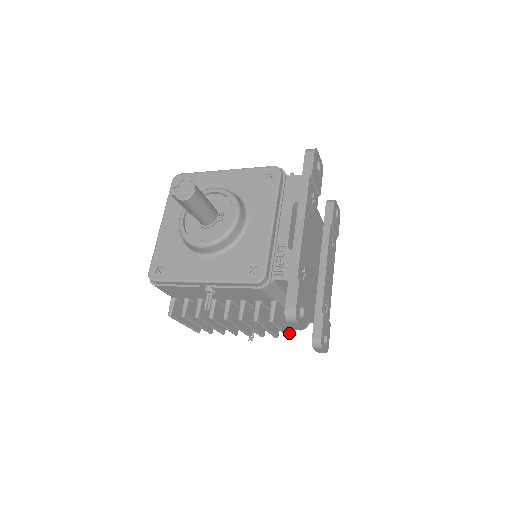
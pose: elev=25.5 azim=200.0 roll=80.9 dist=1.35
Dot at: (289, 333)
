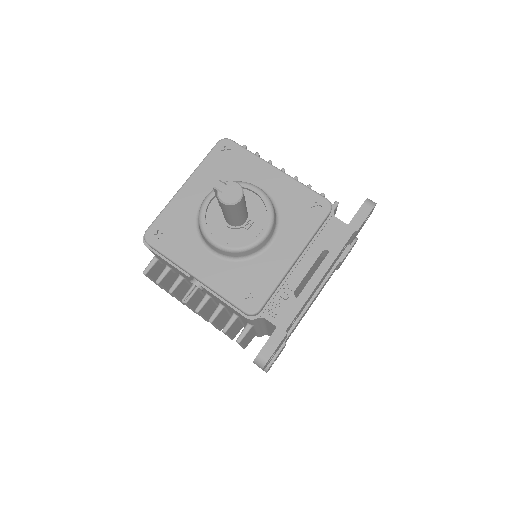
Dot at: (246, 345)
